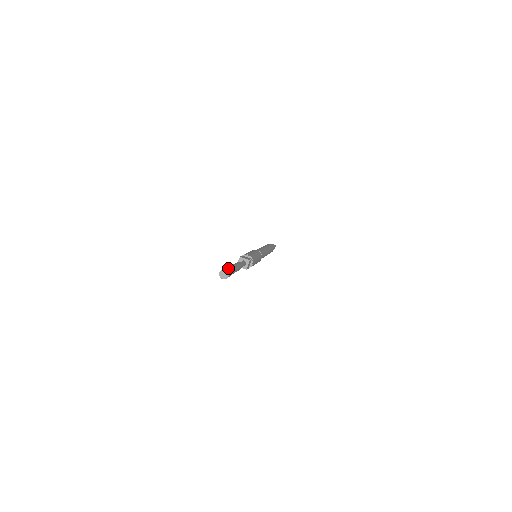
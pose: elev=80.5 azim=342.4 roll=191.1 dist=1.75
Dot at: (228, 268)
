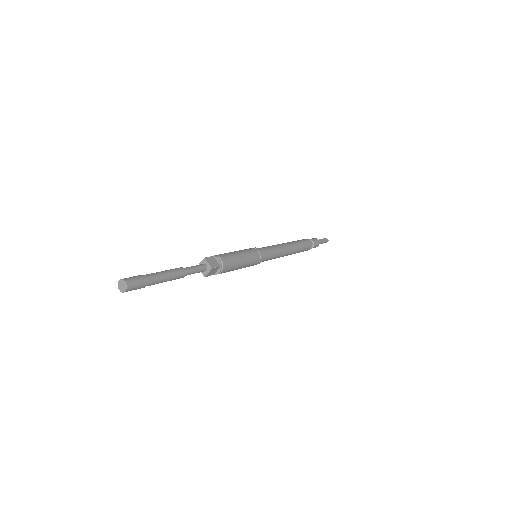
Dot at: (137, 279)
